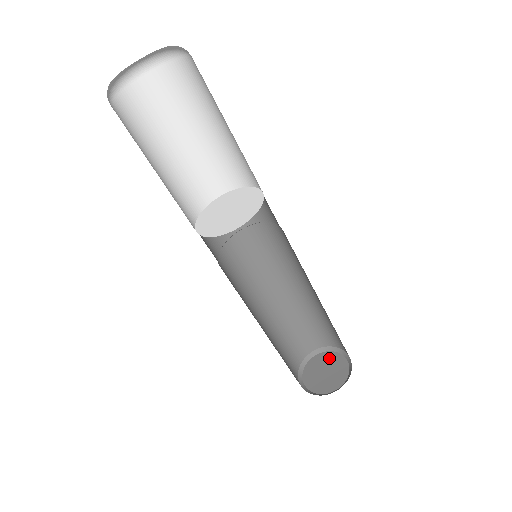
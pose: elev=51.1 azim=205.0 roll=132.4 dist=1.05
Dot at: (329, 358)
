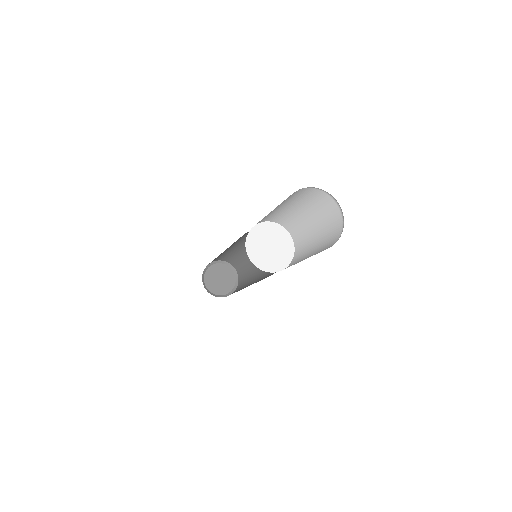
Dot at: (230, 278)
